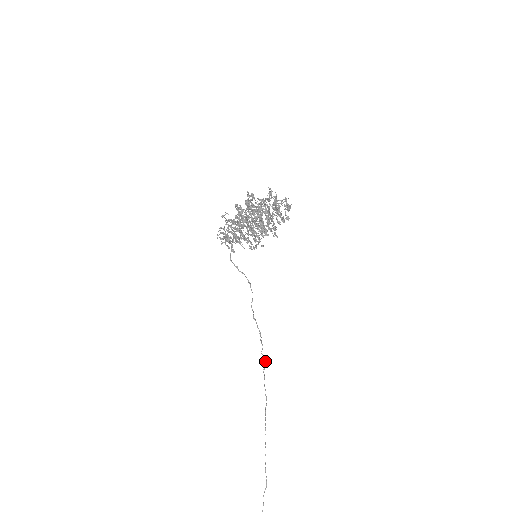
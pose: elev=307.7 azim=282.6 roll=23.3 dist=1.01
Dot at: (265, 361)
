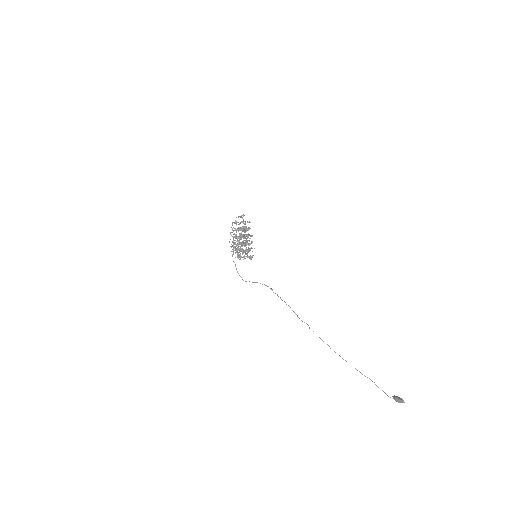
Dot at: (306, 323)
